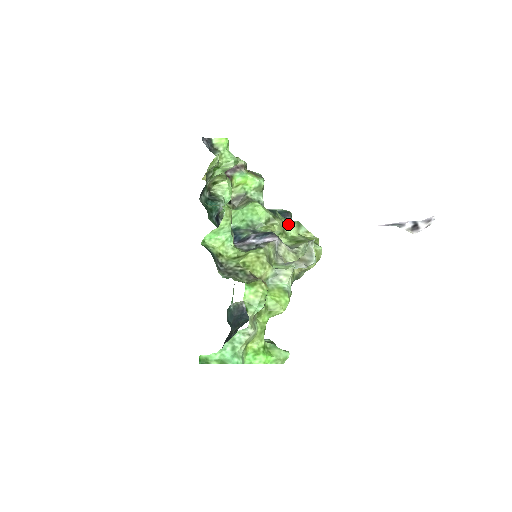
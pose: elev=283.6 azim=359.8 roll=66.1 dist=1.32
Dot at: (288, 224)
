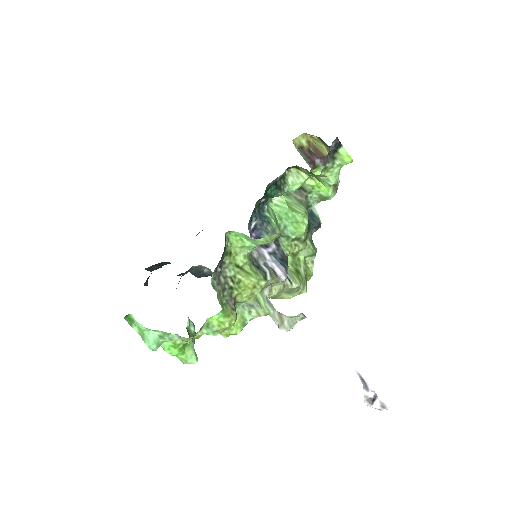
Dot at: (307, 248)
